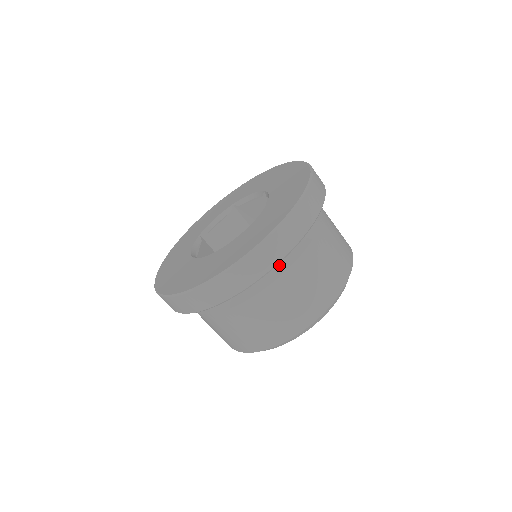
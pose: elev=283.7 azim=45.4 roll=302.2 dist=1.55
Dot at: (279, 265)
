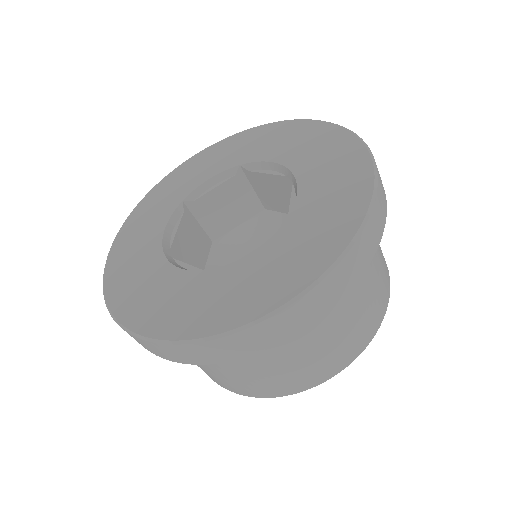
Dot at: occluded
